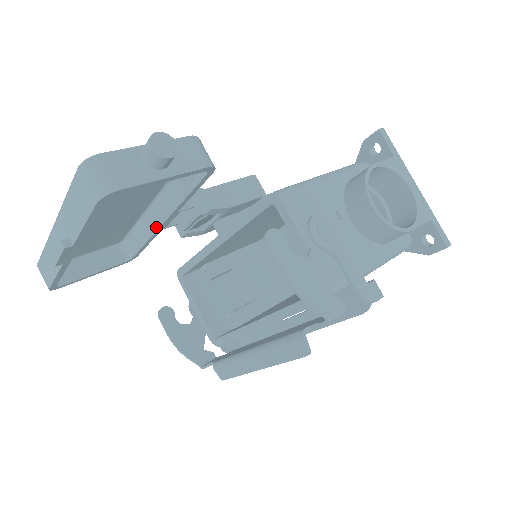
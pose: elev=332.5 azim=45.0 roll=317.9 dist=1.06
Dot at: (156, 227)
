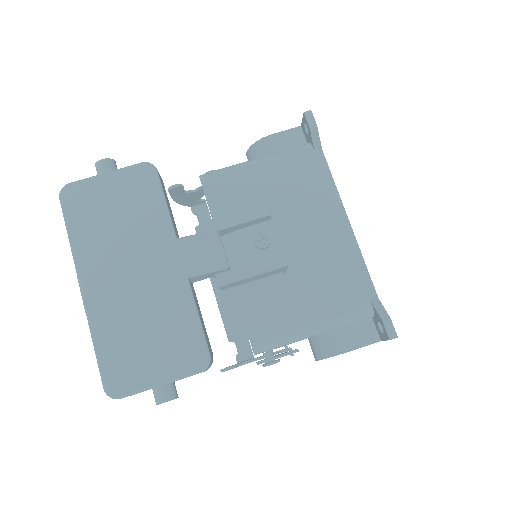
Dot at: occluded
